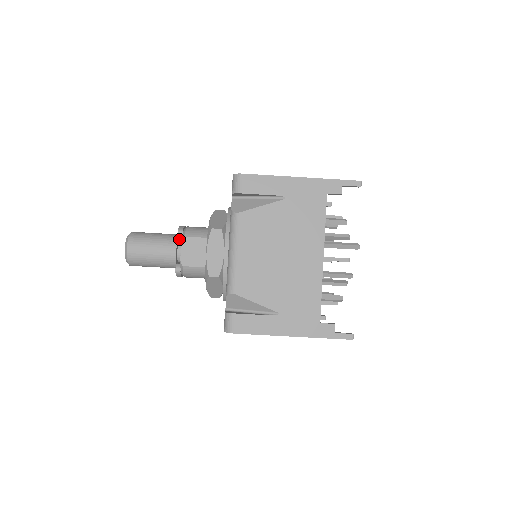
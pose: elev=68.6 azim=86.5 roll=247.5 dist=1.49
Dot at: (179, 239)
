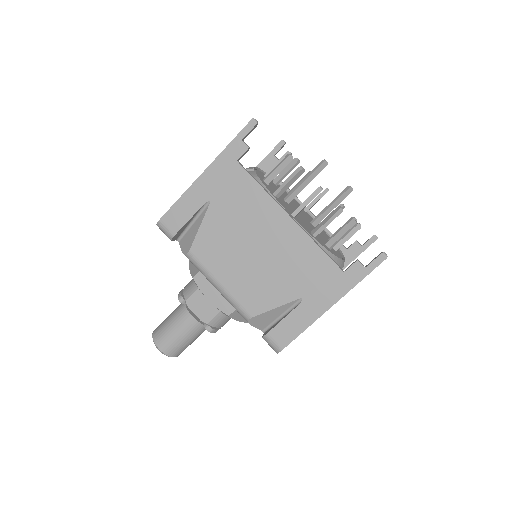
Dot at: occluded
